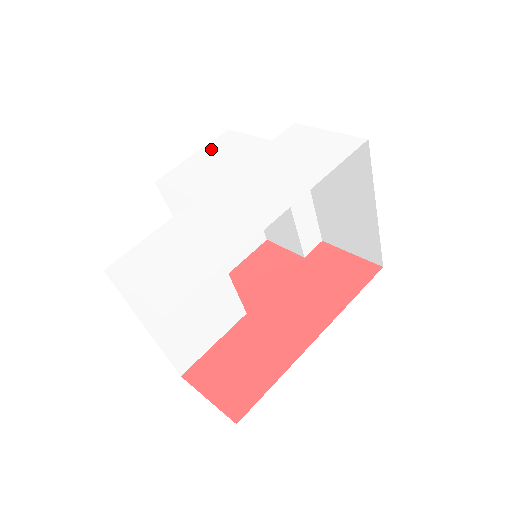
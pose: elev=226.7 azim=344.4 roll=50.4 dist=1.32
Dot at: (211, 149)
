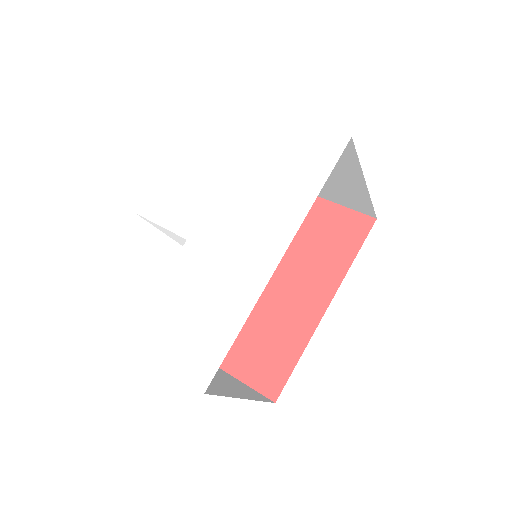
Dot at: (181, 159)
